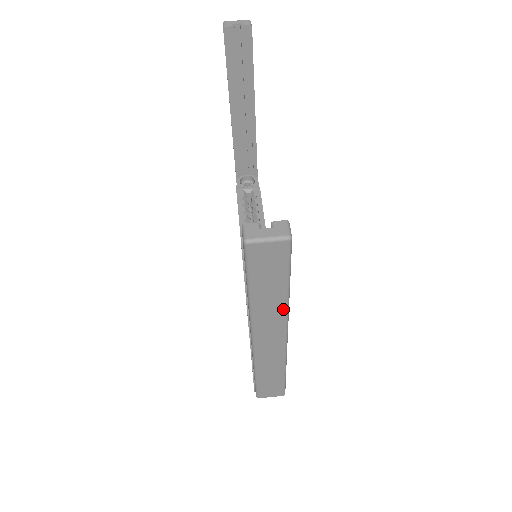
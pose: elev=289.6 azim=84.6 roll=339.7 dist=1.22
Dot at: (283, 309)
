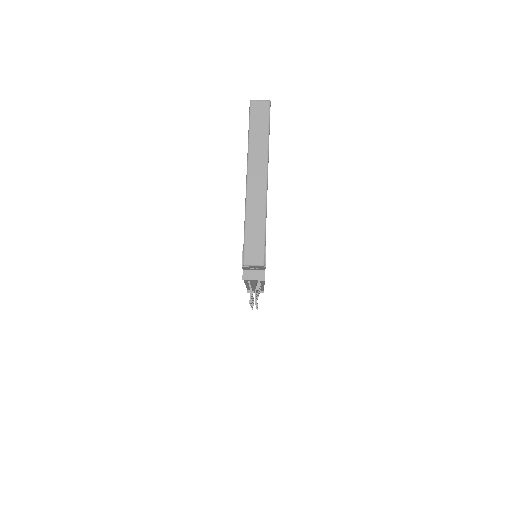
Dot at: (265, 151)
